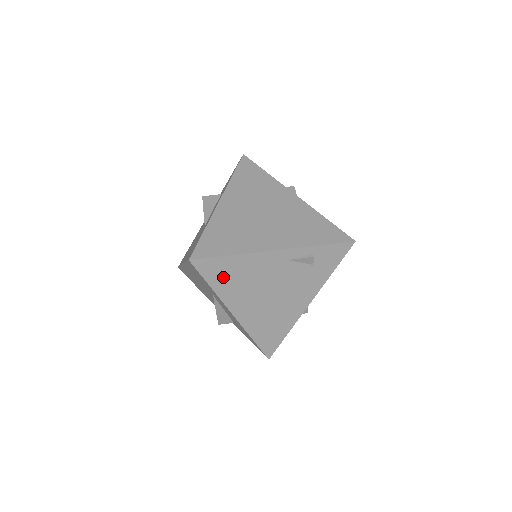
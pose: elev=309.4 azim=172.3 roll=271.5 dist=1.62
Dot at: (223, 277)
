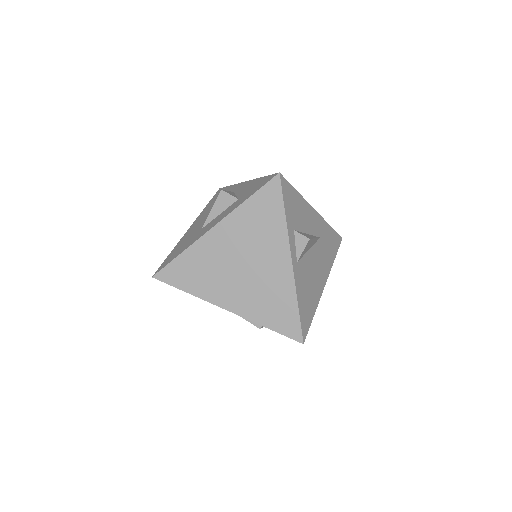
Dot at: occluded
